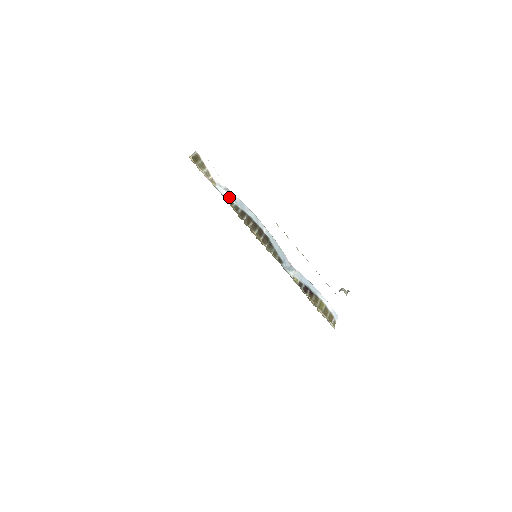
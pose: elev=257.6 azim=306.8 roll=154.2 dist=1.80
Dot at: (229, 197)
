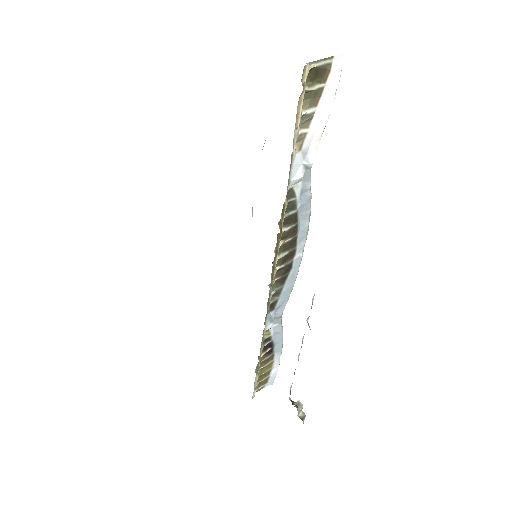
Dot at: (299, 182)
